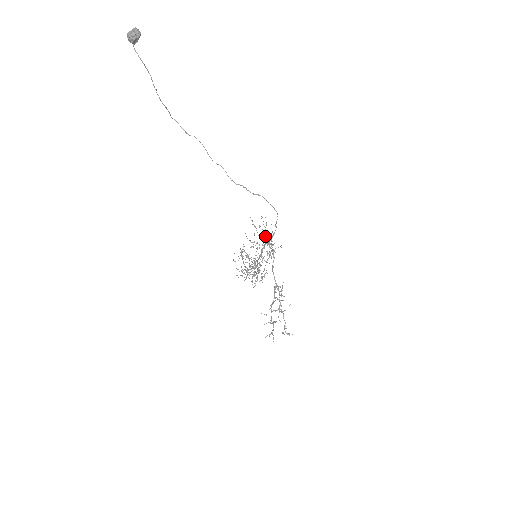
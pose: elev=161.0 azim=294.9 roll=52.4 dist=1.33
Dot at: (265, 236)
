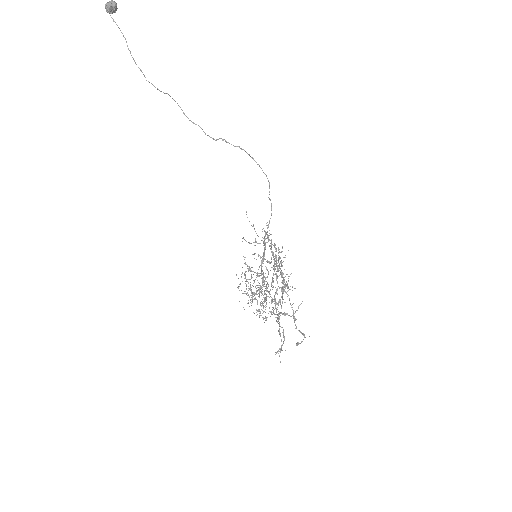
Dot at: occluded
